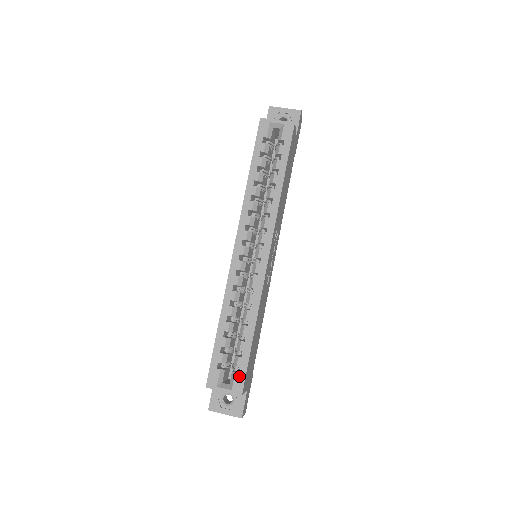
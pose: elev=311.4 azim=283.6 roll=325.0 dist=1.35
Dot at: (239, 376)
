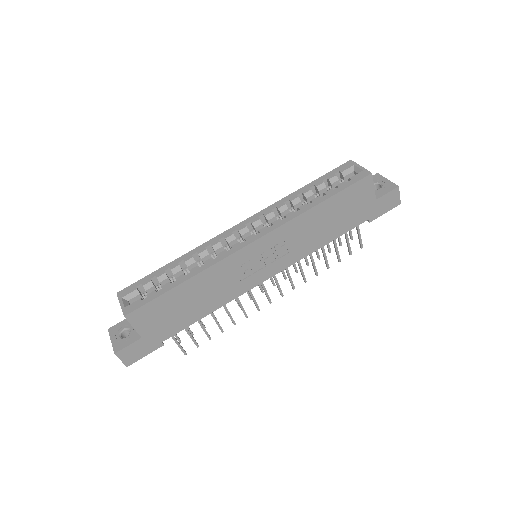
Dot at: (140, 302)
